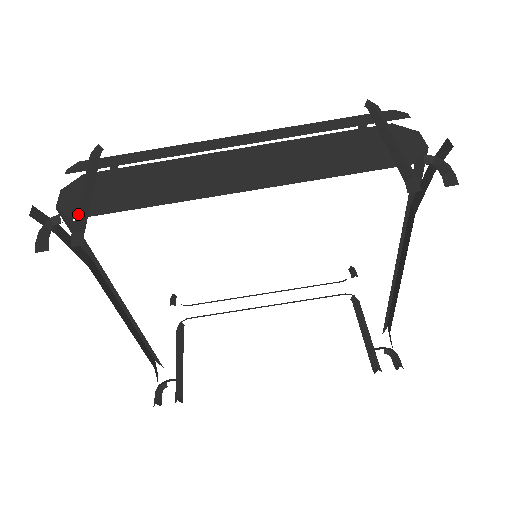
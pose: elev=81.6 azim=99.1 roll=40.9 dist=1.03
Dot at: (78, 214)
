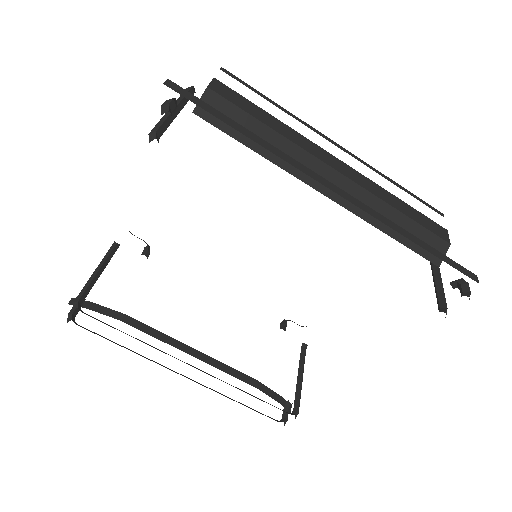
Dot at: (81, 291)
